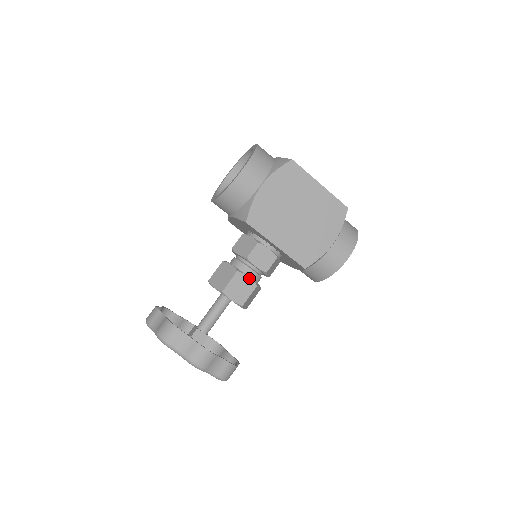
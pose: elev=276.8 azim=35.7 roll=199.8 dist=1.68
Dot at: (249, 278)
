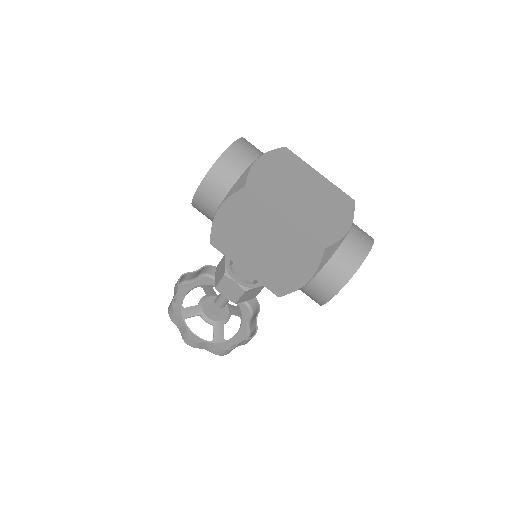
Dot at: (236, 283)
